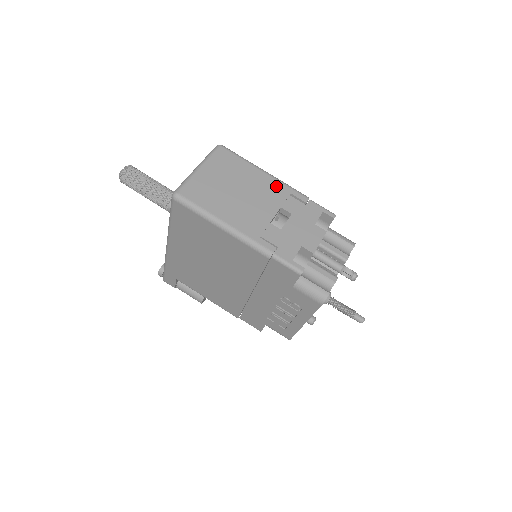
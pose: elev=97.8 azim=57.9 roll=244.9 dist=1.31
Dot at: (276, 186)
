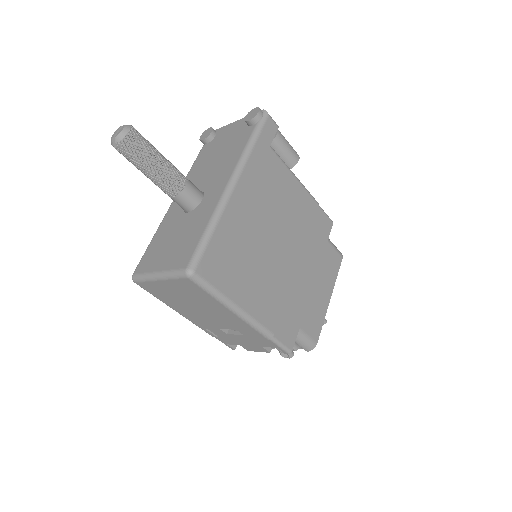
Dot at: (238, 322)
